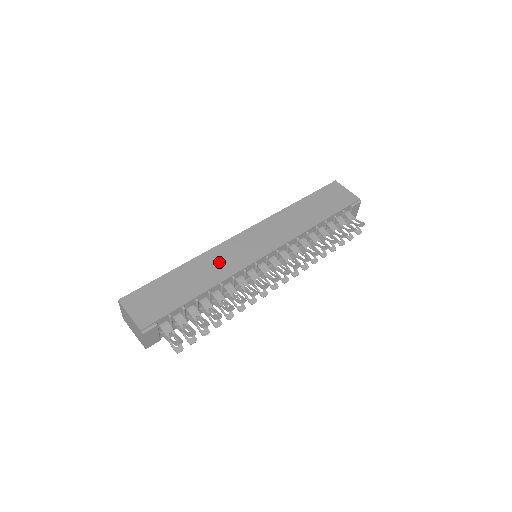
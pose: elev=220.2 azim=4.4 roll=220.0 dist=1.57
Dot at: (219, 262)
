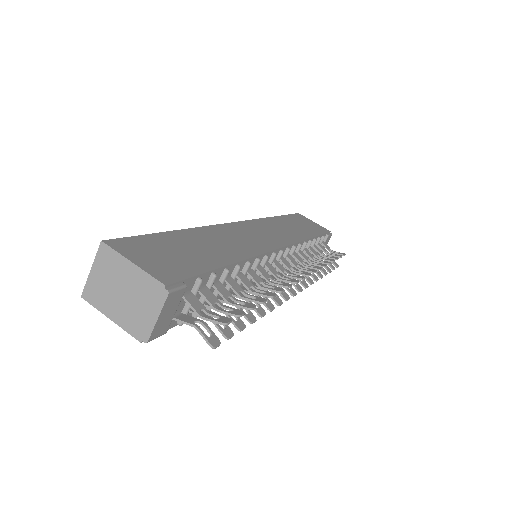
Dot at: (232, 239)
